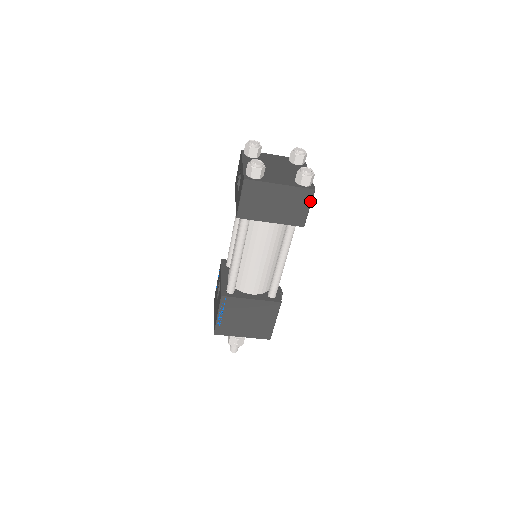
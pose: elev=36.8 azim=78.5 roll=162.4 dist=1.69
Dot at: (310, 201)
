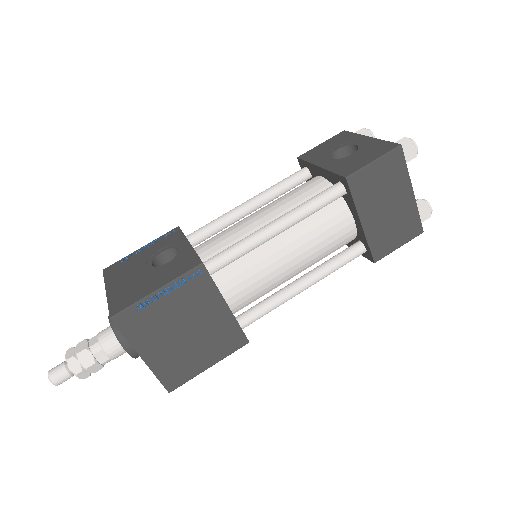
Dot at: (408, 240)
